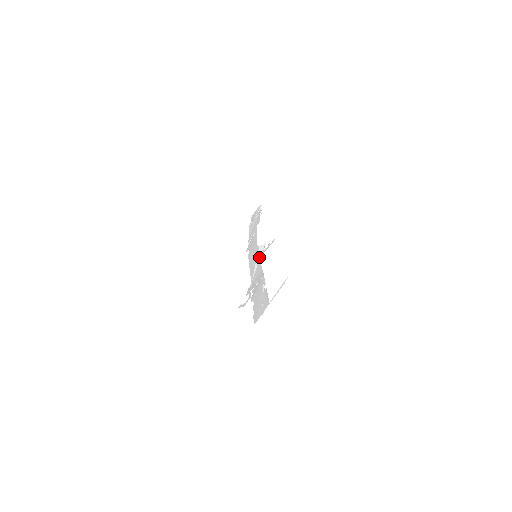
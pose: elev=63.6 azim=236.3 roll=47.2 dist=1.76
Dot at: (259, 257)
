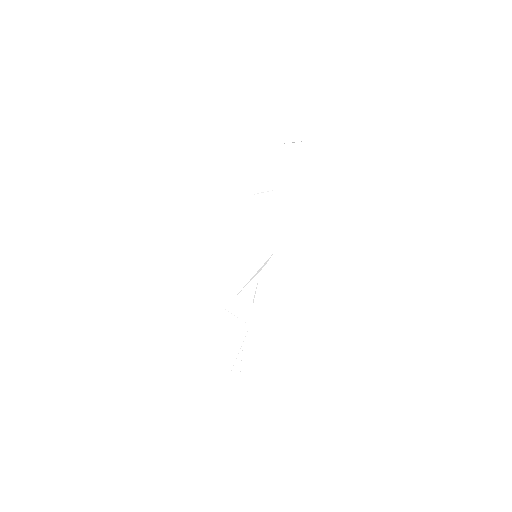
Dot at: (258, 266)
